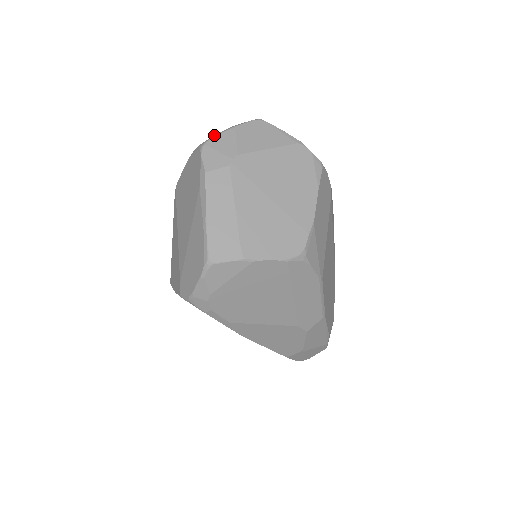
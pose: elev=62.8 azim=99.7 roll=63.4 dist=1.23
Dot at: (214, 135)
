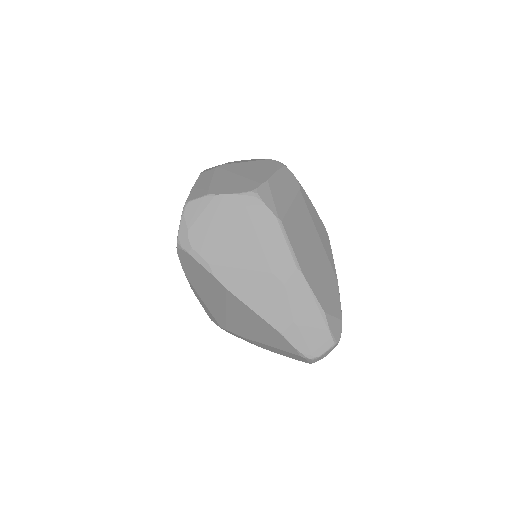
Dot at: occluded
